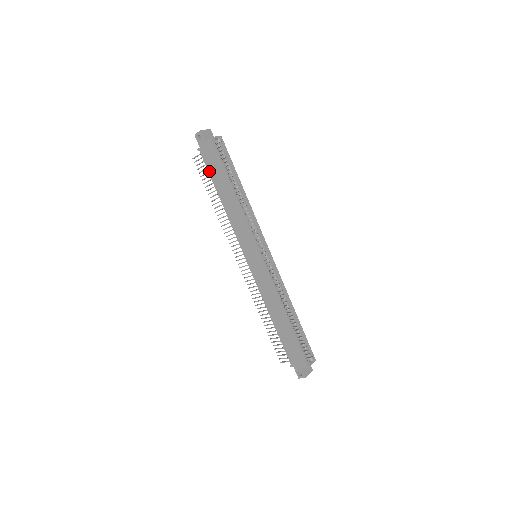
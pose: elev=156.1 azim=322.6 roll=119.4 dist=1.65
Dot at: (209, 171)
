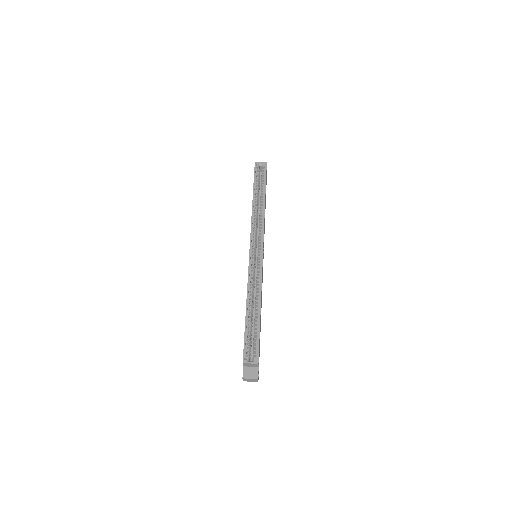
Dot at: occluded
